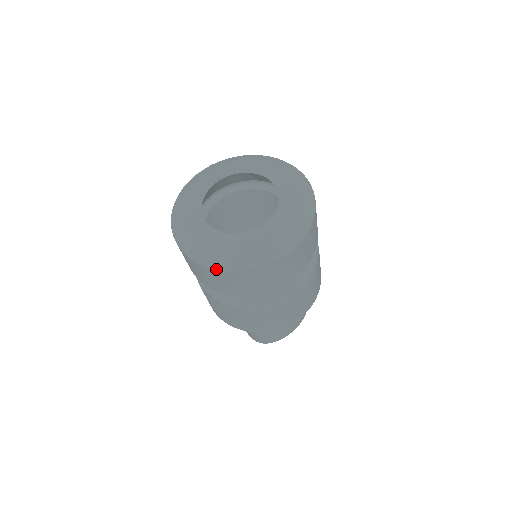
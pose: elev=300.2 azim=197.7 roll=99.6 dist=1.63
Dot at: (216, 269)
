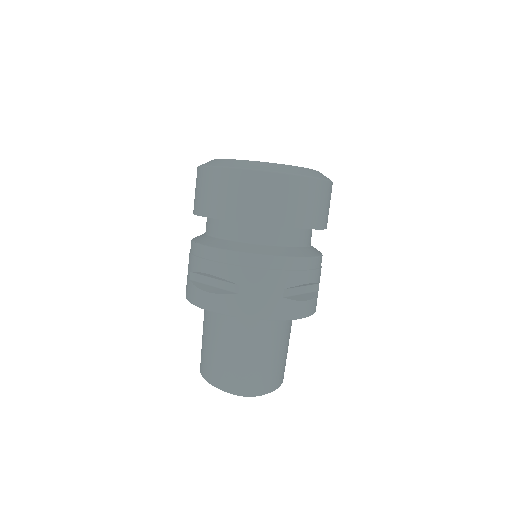
Dot at: (275, 172)
